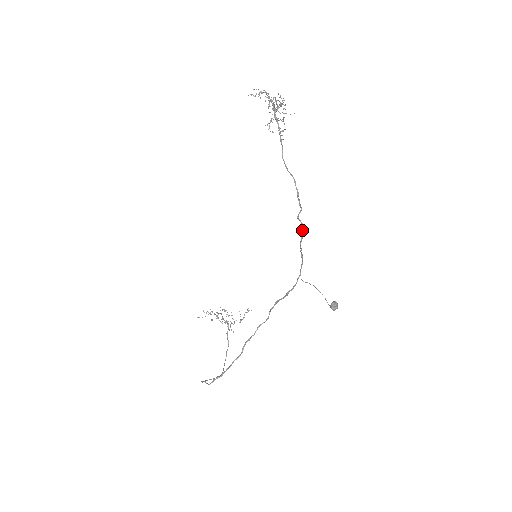
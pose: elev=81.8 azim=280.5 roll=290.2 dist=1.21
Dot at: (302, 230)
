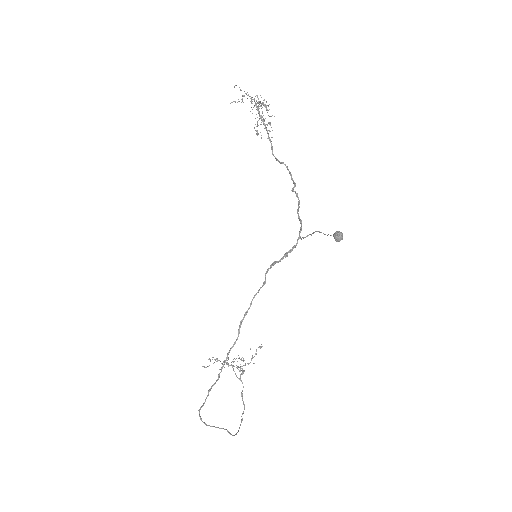
Dot at: occluded
